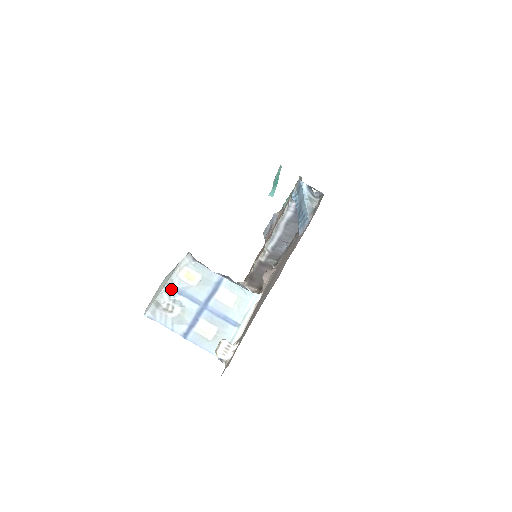
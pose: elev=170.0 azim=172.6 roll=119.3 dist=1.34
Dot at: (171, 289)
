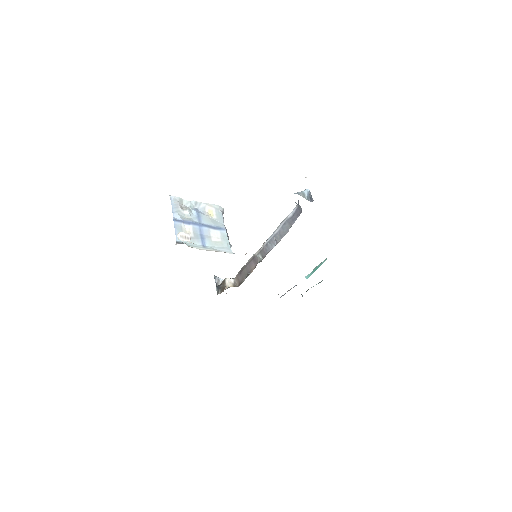
Dot at: (195, 206)
